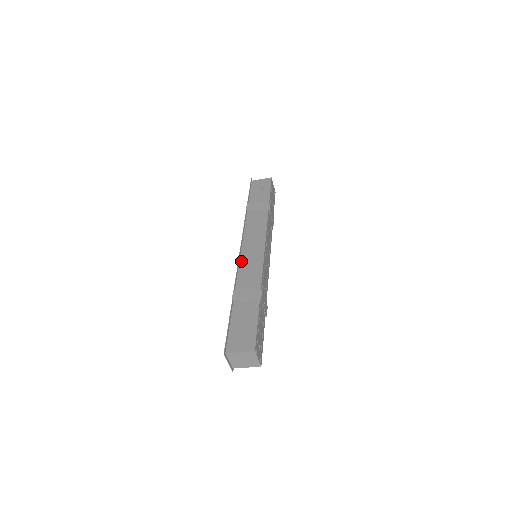
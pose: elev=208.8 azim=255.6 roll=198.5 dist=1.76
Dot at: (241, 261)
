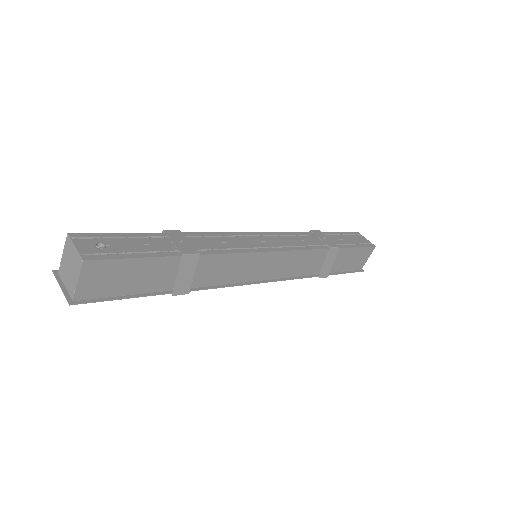
Dot at: occluded
